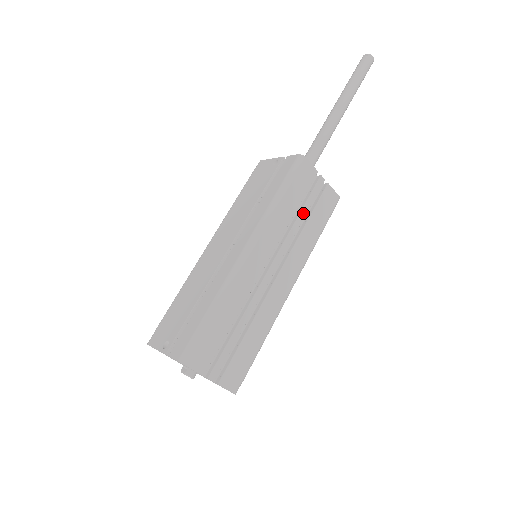
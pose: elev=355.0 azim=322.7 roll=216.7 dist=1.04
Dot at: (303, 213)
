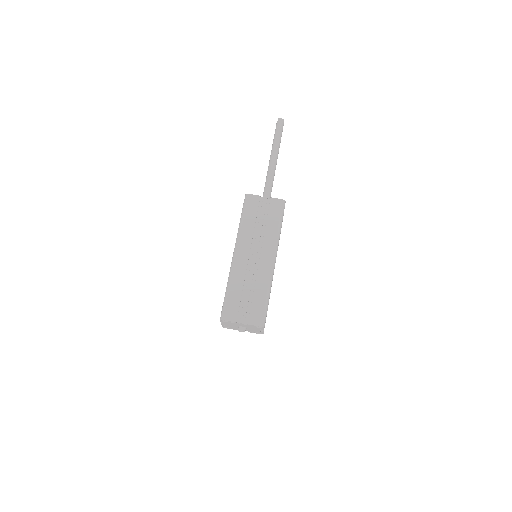
Dot at: (261, 220)
